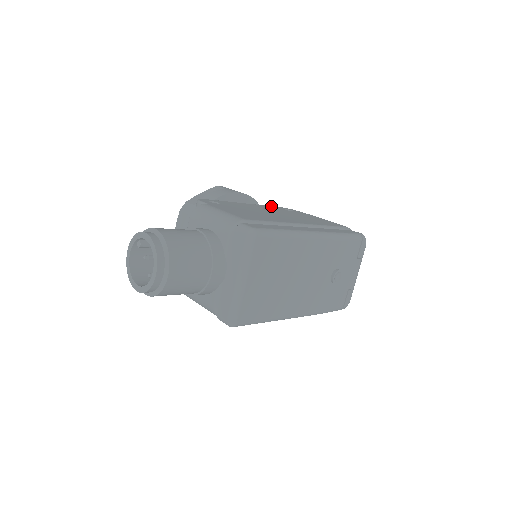
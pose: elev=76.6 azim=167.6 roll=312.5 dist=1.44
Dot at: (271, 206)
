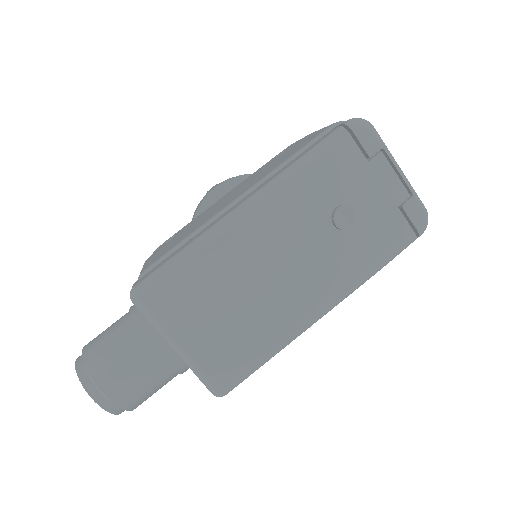
Dot at: occluded
